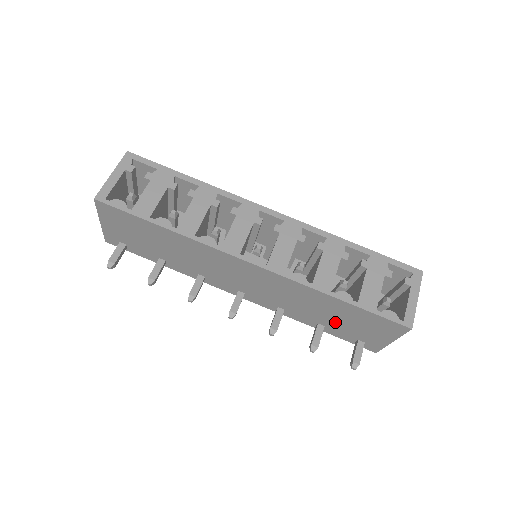
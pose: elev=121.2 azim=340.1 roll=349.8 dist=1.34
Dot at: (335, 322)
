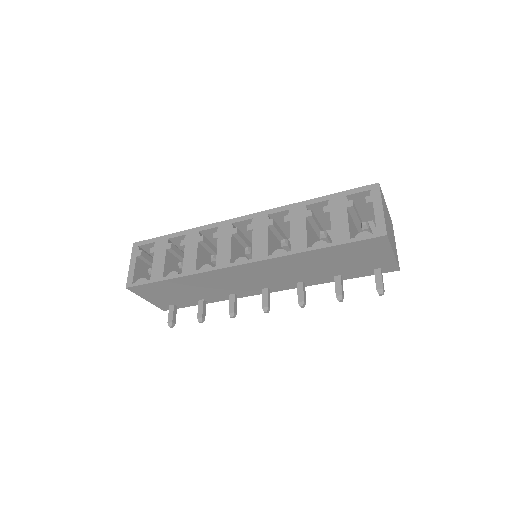
Dot at: (341, 267)
